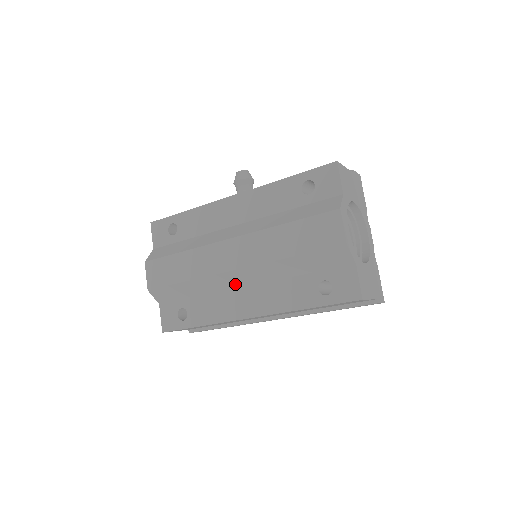
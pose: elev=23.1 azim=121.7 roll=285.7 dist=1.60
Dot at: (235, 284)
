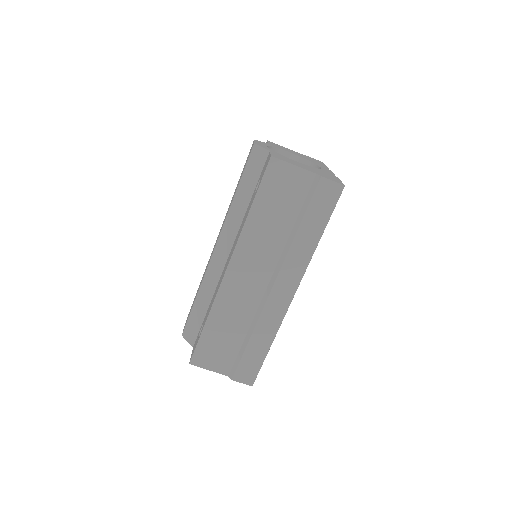
Dot at: (222, 262)
